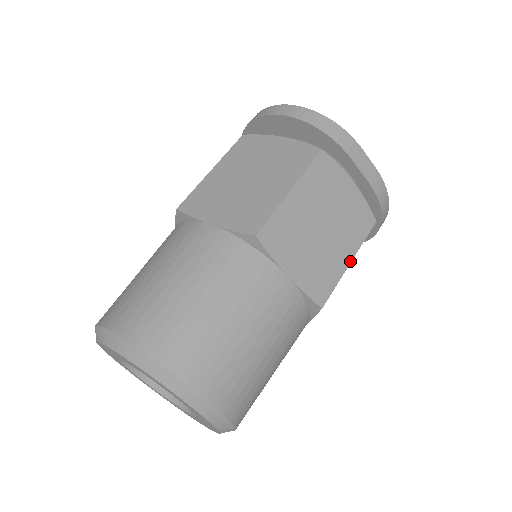
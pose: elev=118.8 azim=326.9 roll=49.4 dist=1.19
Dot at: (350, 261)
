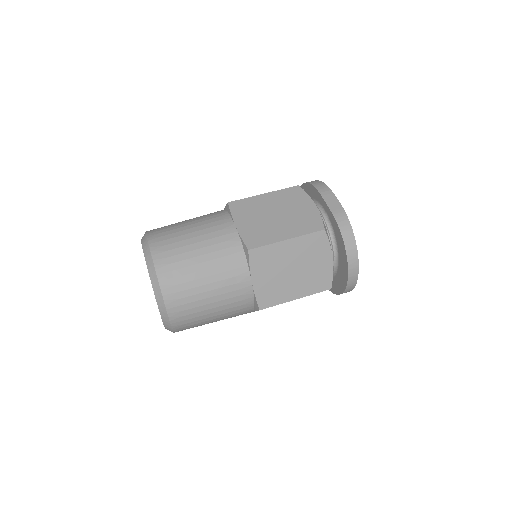
Dot at: (287, 239)
